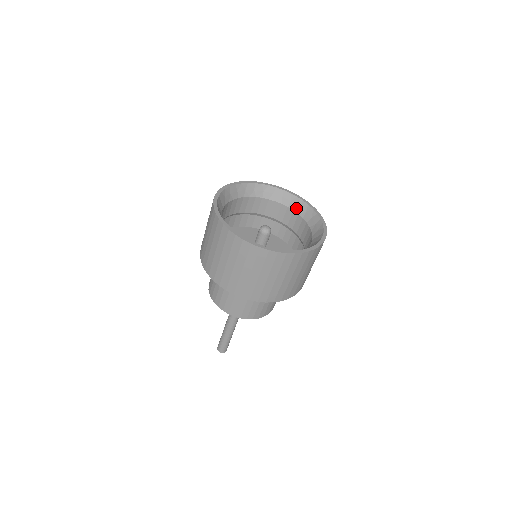
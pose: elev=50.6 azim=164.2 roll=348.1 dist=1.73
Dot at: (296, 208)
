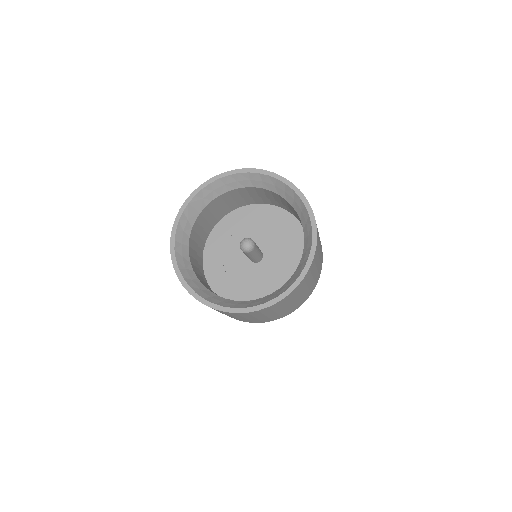
Dot at: (299, 212)
